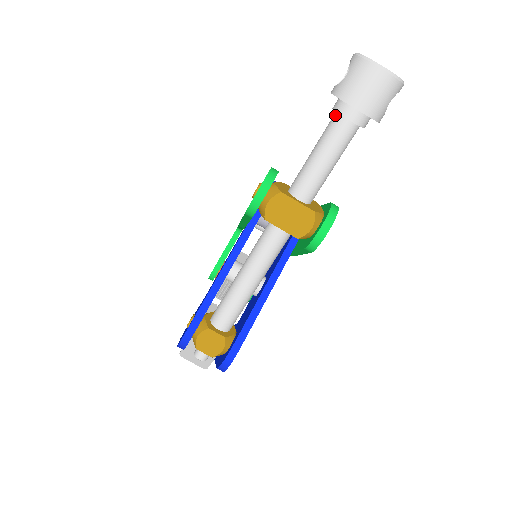
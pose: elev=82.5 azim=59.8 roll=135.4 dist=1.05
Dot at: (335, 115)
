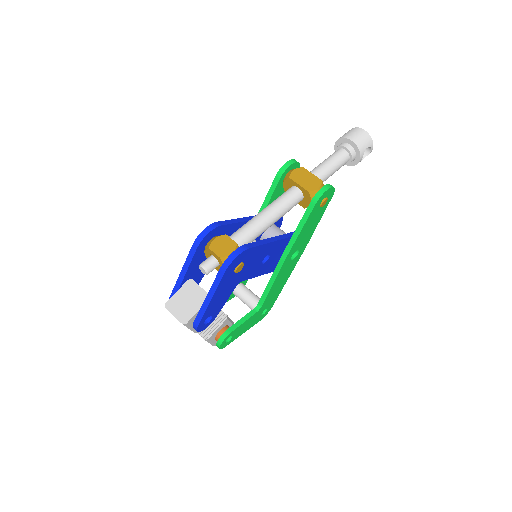
Dot at: (337, 150)
